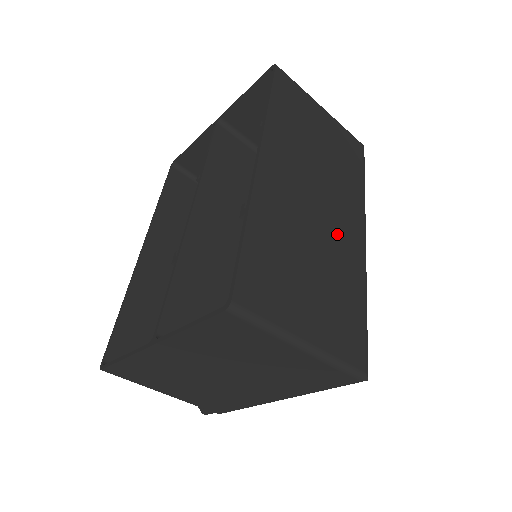
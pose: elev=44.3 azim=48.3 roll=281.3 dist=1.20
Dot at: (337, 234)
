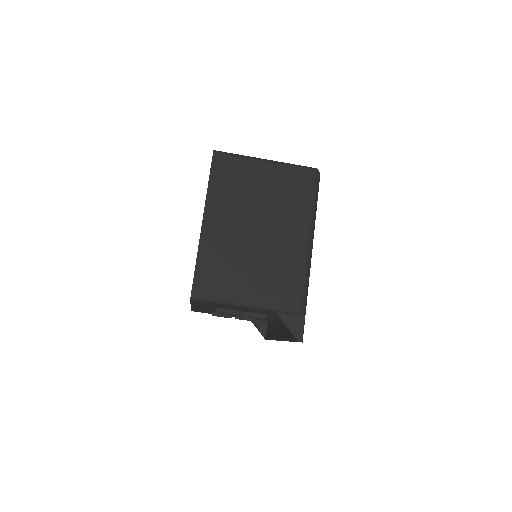
Dot at: occluded
